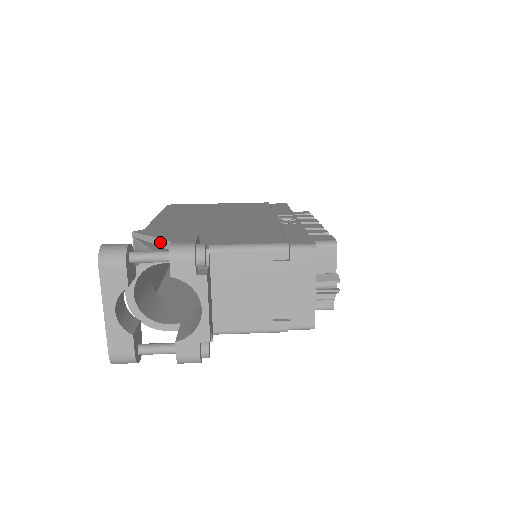
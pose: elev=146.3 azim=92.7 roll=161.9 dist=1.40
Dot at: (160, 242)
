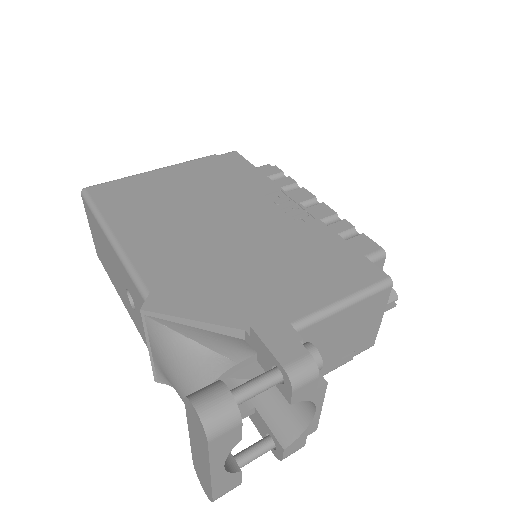
Dot at: (206, 326)
